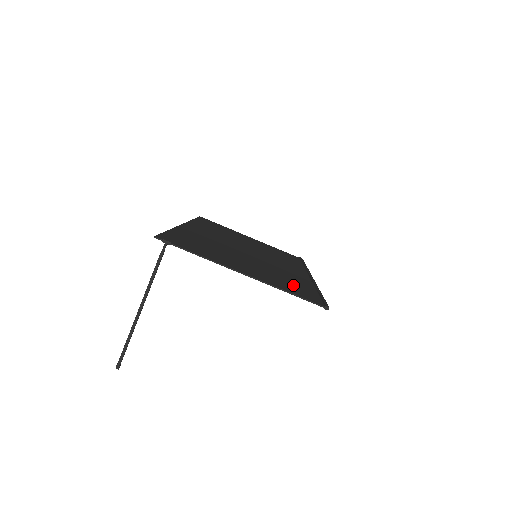
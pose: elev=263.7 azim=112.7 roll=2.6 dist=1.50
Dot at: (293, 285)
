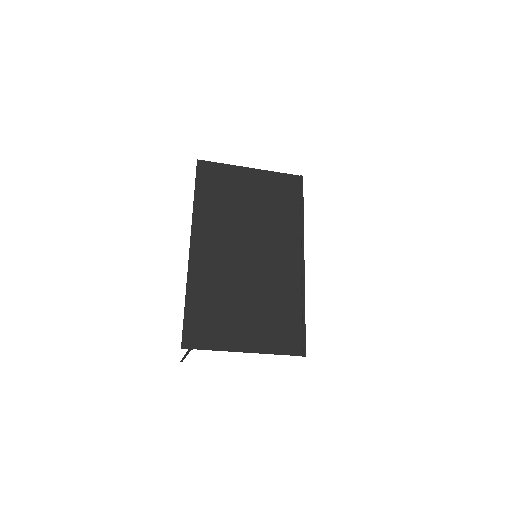
Dot at: (283, 325)
